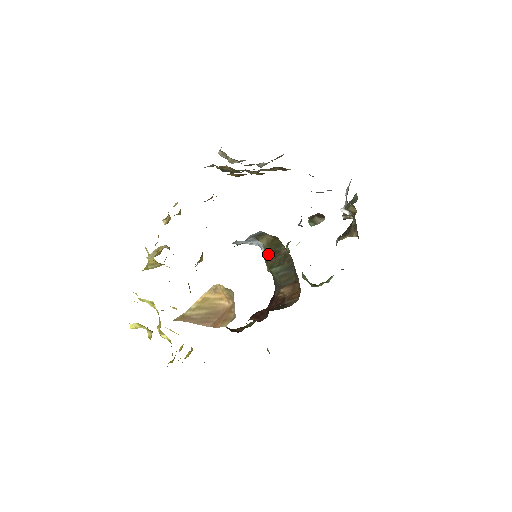
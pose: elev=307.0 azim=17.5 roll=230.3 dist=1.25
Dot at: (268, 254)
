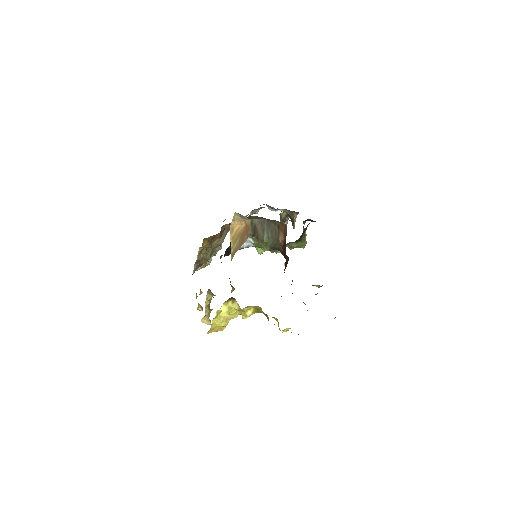
Dot at: (254, 234)
